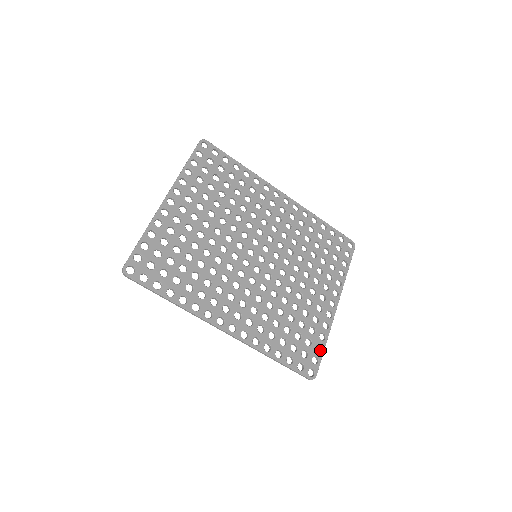
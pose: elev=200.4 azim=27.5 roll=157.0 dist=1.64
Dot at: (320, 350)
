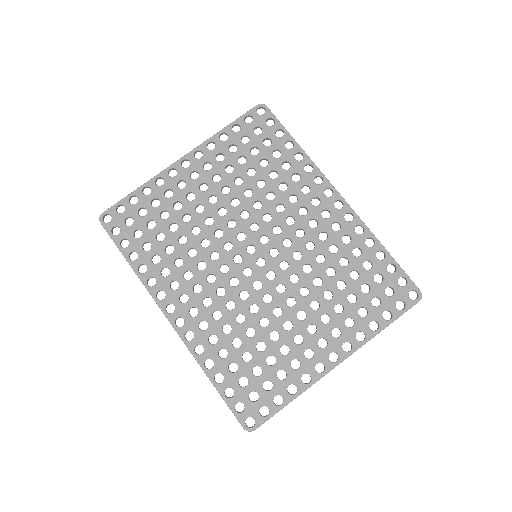
Dot at: occluded
